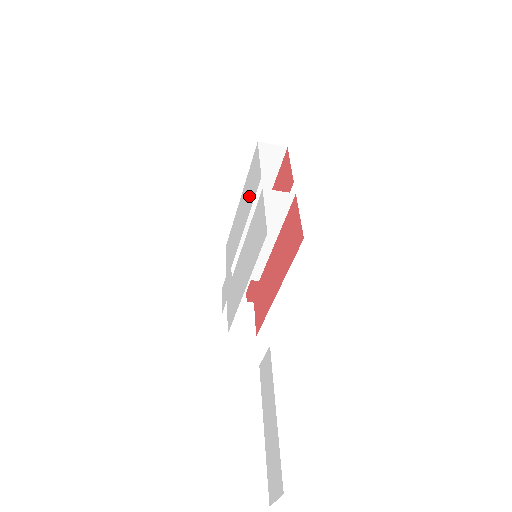
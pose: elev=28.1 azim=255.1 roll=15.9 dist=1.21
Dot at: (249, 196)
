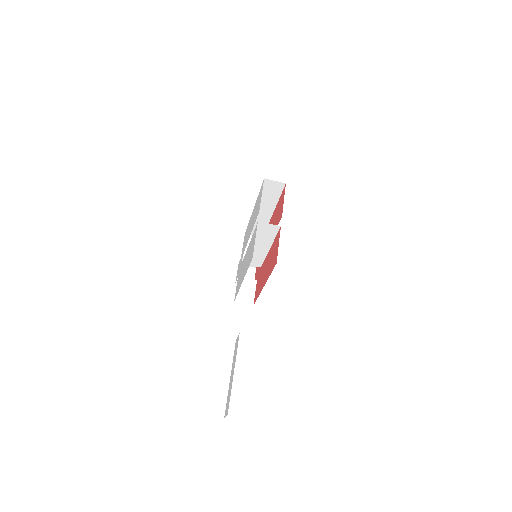
Dot at: (255, 215)
